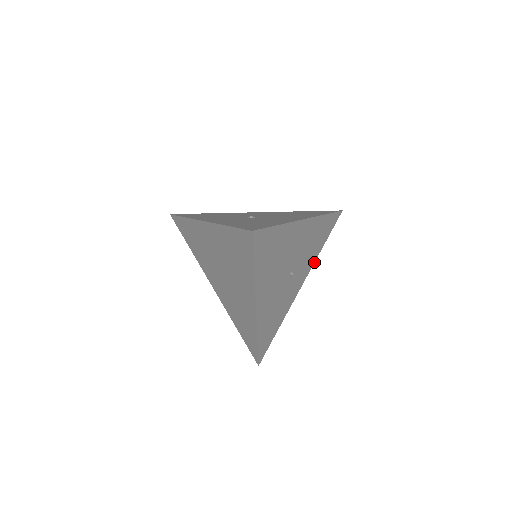
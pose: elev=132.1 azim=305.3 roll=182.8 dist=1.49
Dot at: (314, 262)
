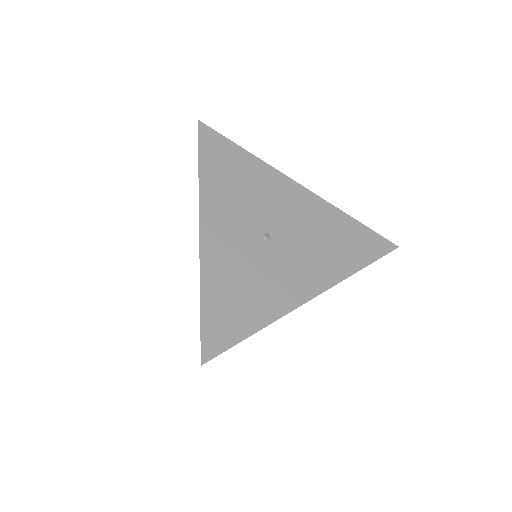
Dot at: occluded
